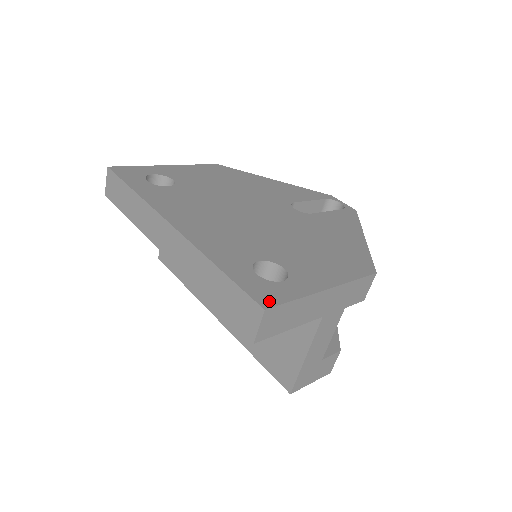
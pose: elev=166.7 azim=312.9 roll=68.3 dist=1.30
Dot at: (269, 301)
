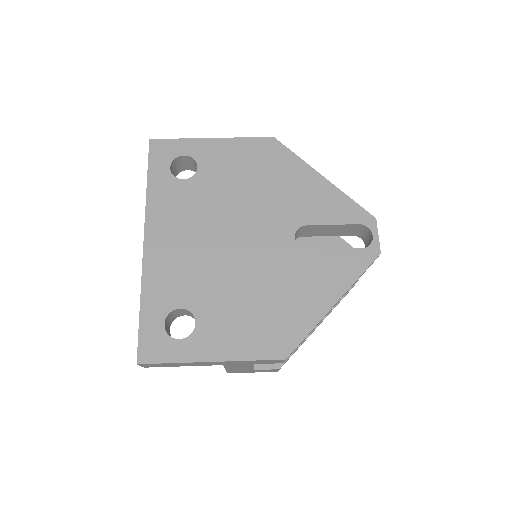
Dot at: (148, 357)
